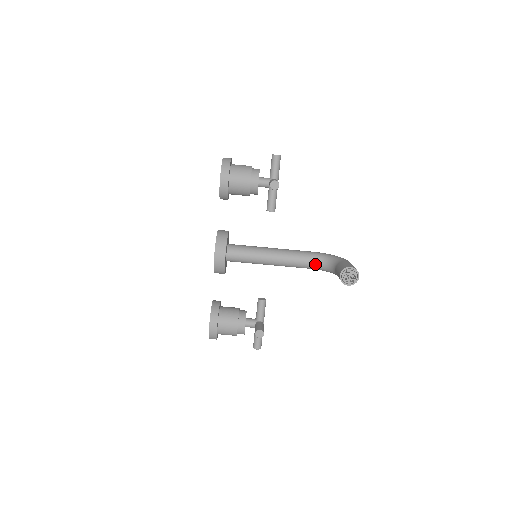
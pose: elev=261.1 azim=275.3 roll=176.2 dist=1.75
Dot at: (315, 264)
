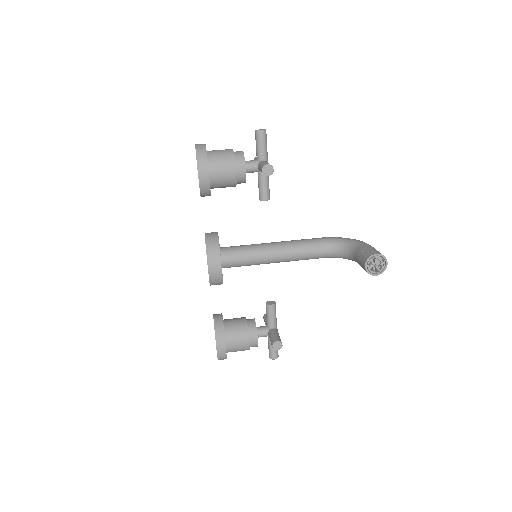
Dot at: (327, 252)
